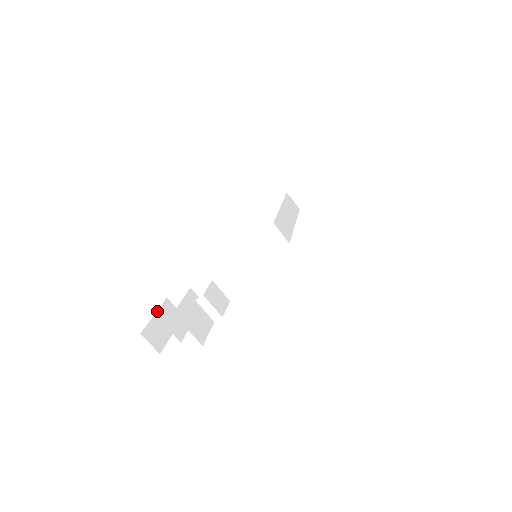
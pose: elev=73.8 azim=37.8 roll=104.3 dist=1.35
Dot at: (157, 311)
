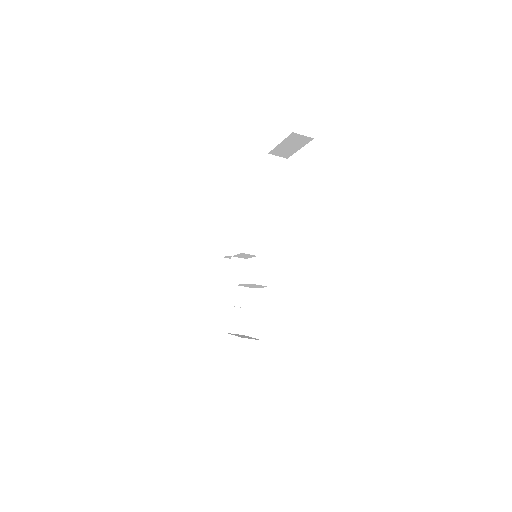
Dot at: (220, 275)
